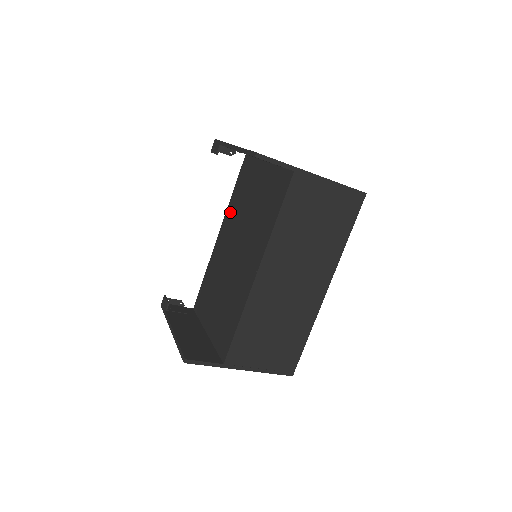
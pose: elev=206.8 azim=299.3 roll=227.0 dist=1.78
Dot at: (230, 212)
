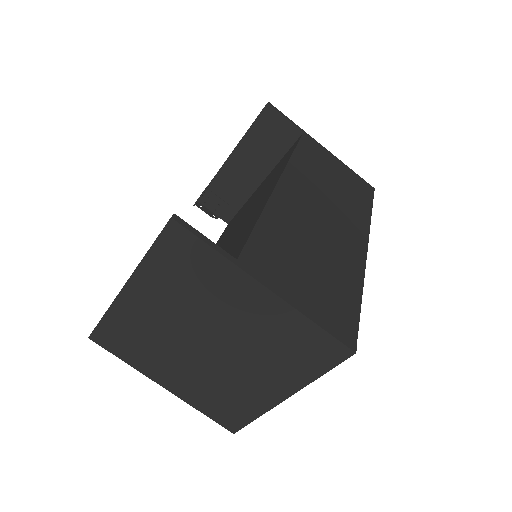
Dot at: occluded
